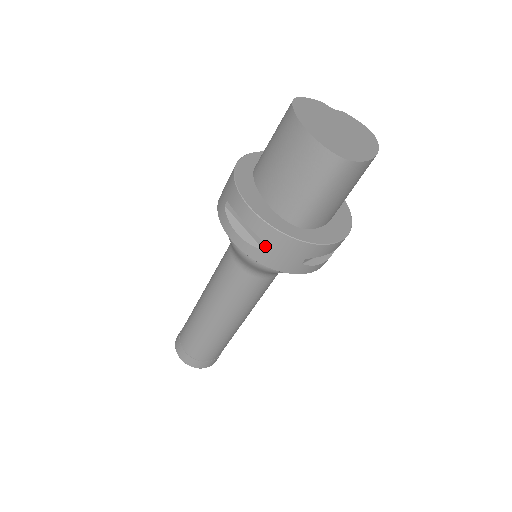
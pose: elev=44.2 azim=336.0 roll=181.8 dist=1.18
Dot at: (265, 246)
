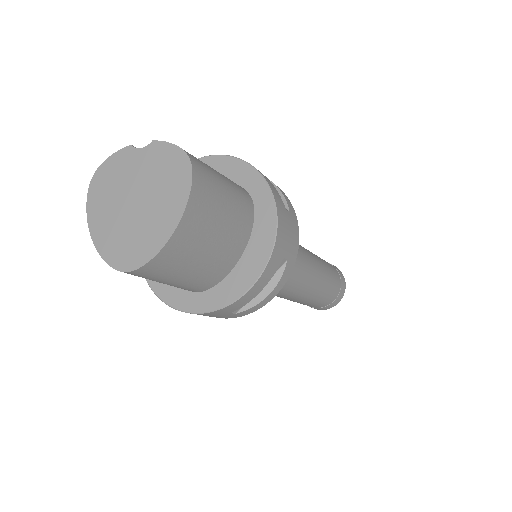
Dot at: occluded
